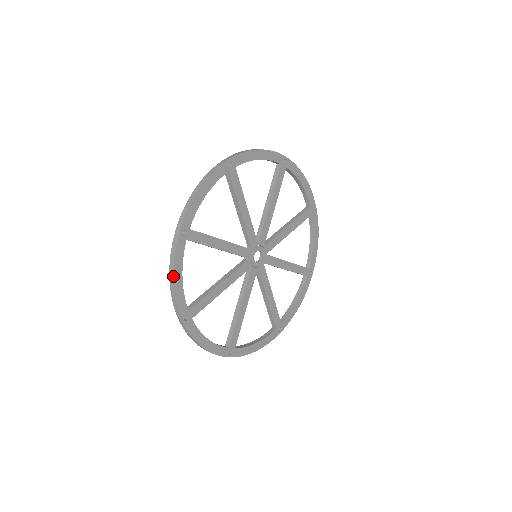
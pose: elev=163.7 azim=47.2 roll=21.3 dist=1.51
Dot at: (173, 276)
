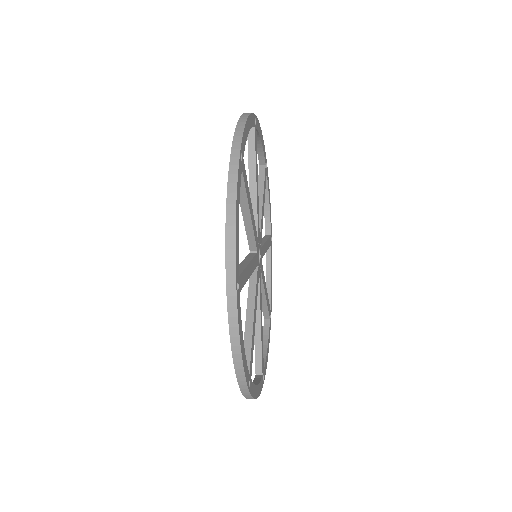
Dot at: (240, 350)
